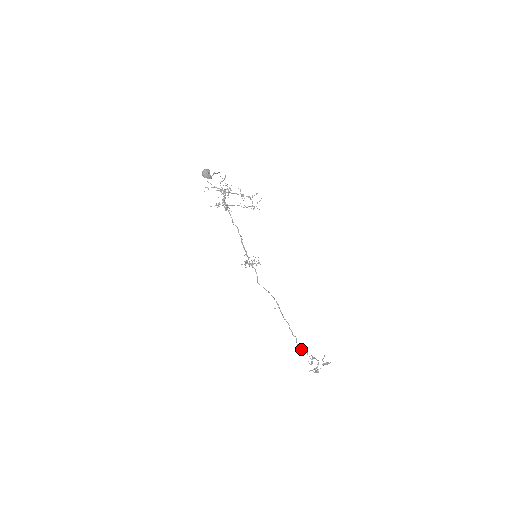
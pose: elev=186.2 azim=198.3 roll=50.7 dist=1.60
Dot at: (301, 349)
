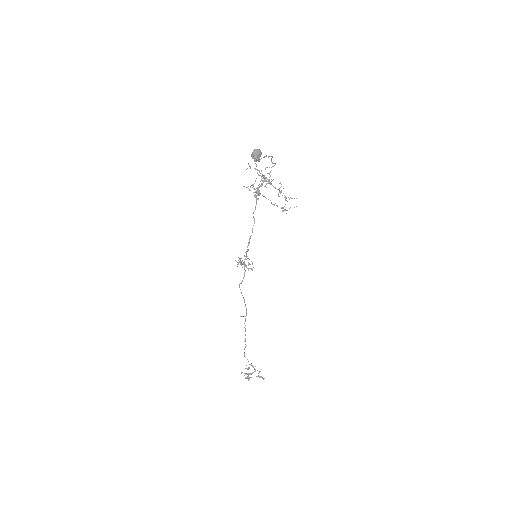
Dot at: occluded
